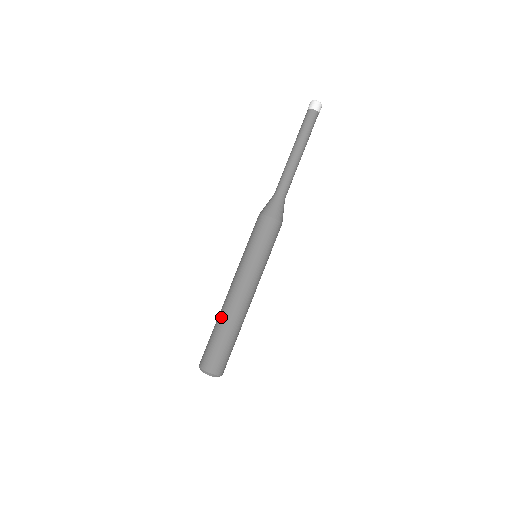
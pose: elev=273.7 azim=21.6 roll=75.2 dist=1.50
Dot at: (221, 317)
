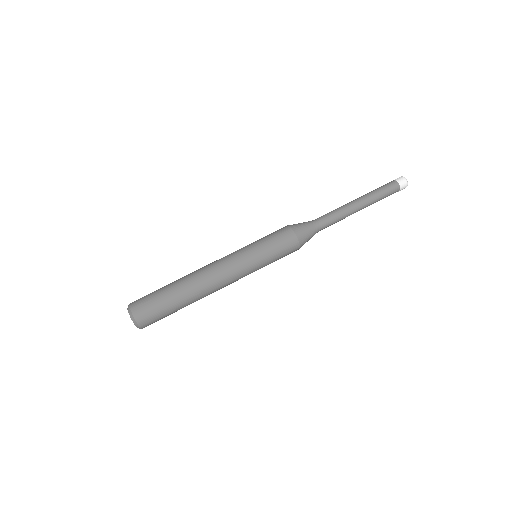
Dot at: occluded
